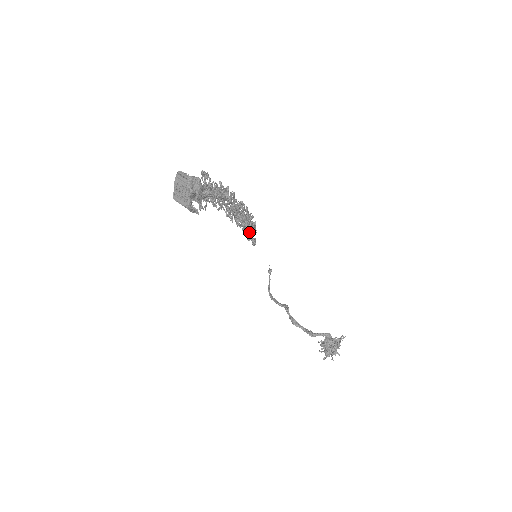
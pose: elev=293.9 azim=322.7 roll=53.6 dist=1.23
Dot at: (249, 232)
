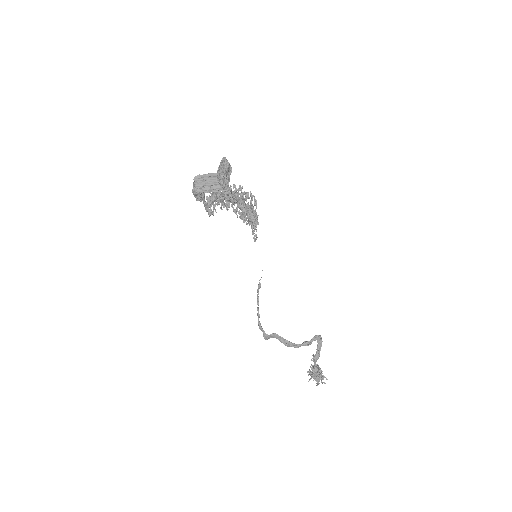
Dot at: (257, 218)
